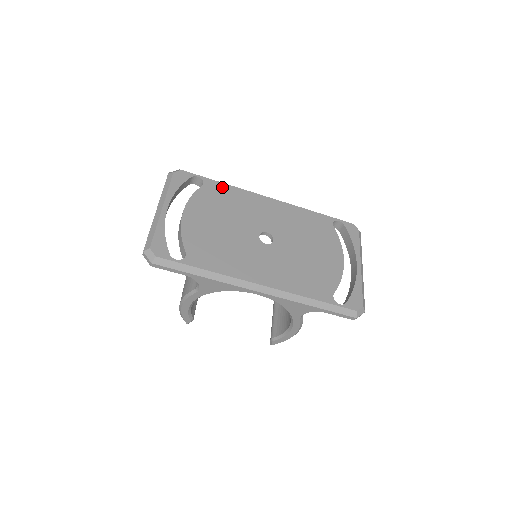
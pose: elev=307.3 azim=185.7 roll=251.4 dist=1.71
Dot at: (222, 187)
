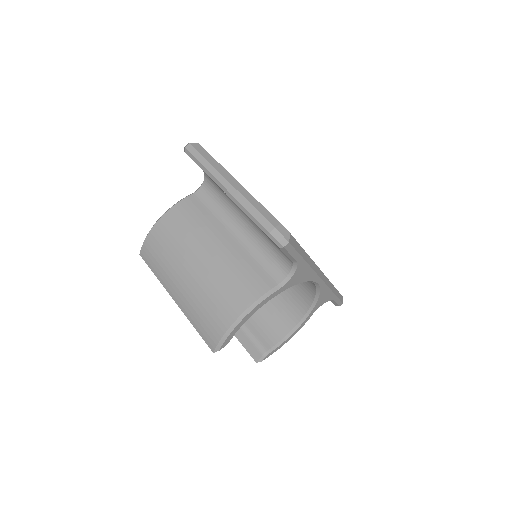
Dot at: occluded
